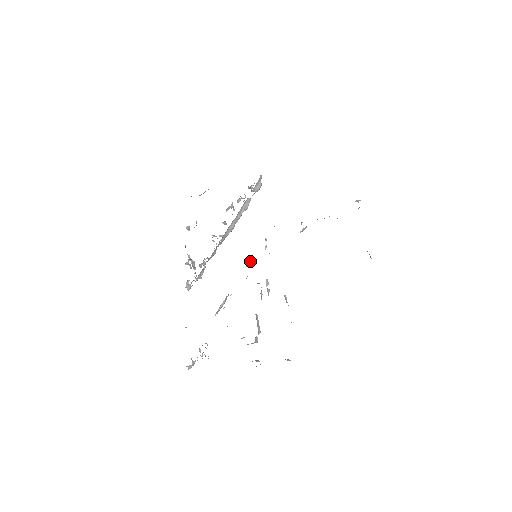
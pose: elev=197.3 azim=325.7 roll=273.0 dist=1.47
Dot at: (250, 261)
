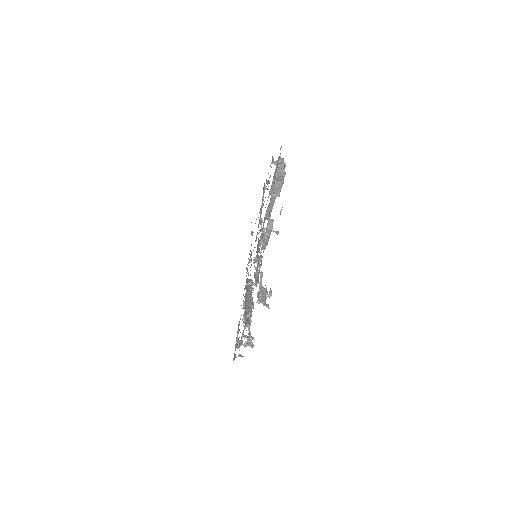
Dot at: (255, 260)
